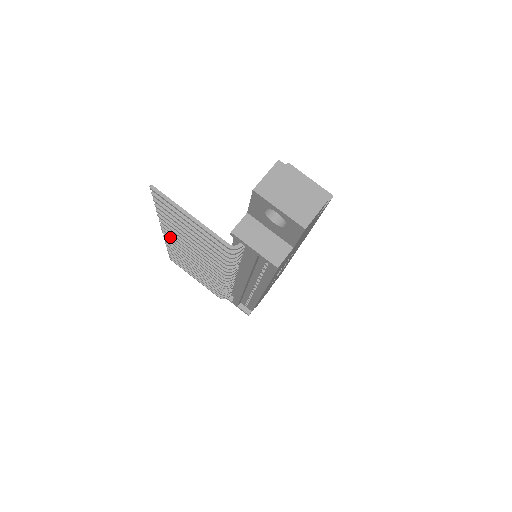
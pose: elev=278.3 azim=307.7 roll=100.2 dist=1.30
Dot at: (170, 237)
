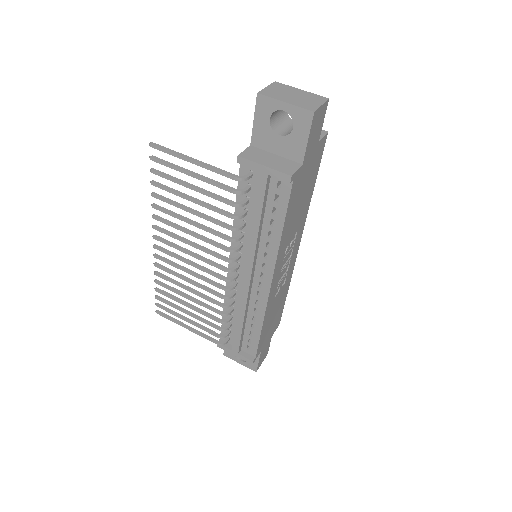
Dot at: (162, 248)
